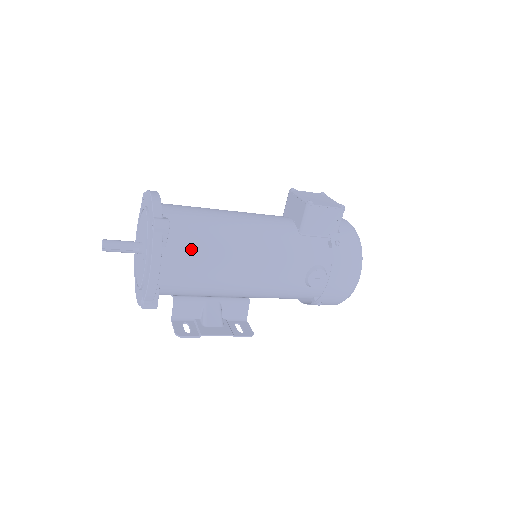
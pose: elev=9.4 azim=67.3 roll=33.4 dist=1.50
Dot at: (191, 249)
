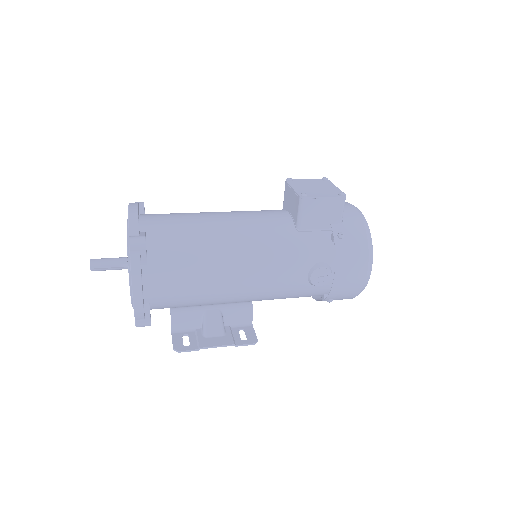
Dot at: (175, 263)
